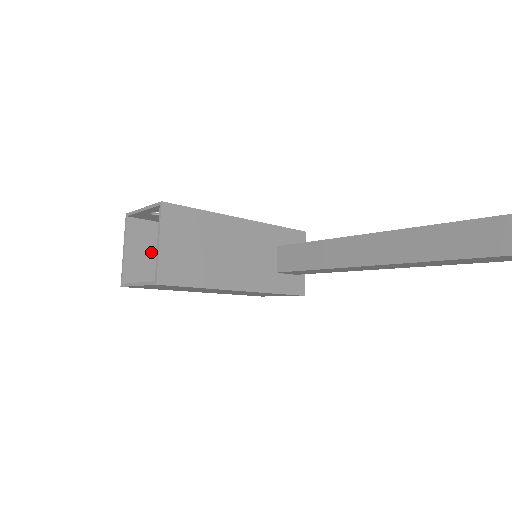
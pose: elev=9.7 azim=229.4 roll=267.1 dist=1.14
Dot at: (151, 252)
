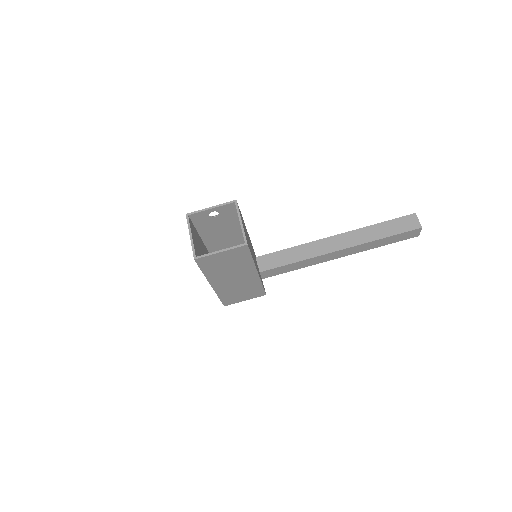
Dot at: (197, 245)
